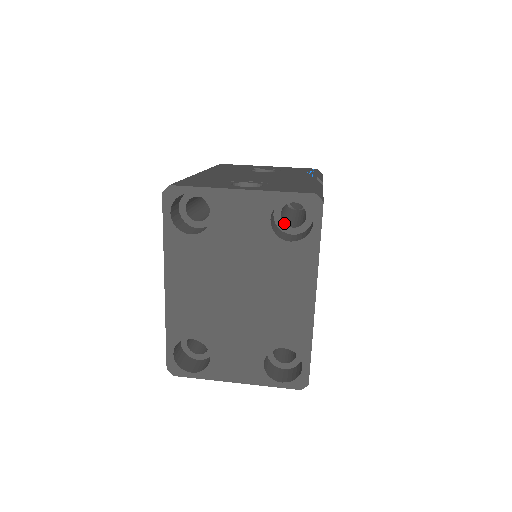
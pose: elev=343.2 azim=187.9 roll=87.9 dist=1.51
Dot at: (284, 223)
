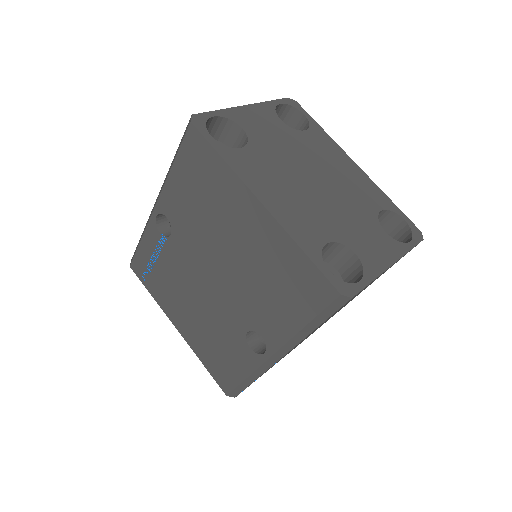
Dot at: occluded
